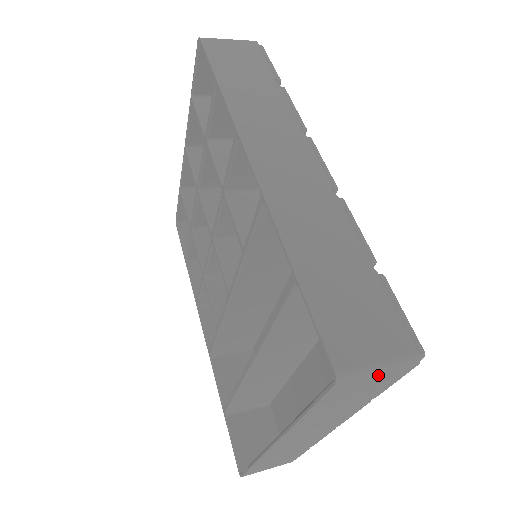
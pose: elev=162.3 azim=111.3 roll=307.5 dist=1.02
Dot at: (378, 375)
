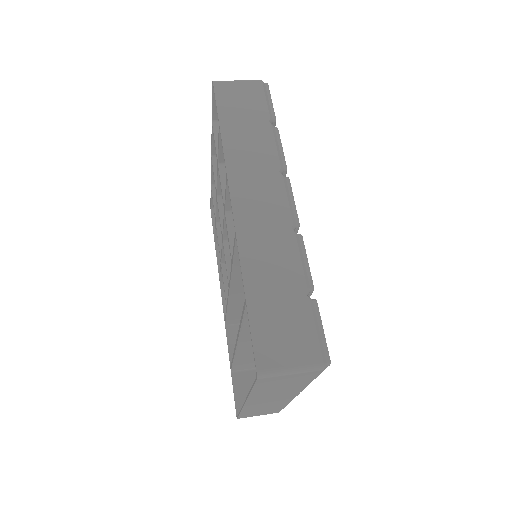
Dot at: (291, 375)
